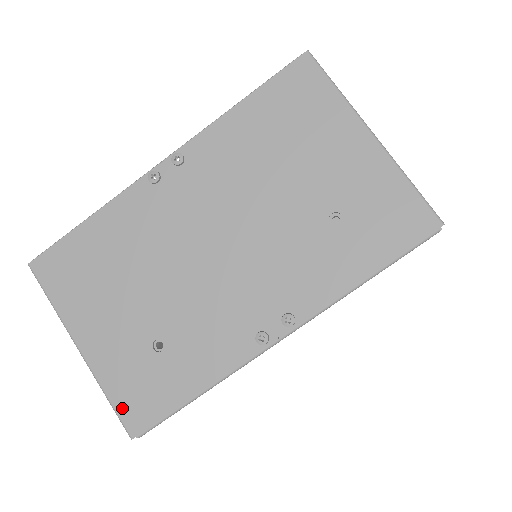
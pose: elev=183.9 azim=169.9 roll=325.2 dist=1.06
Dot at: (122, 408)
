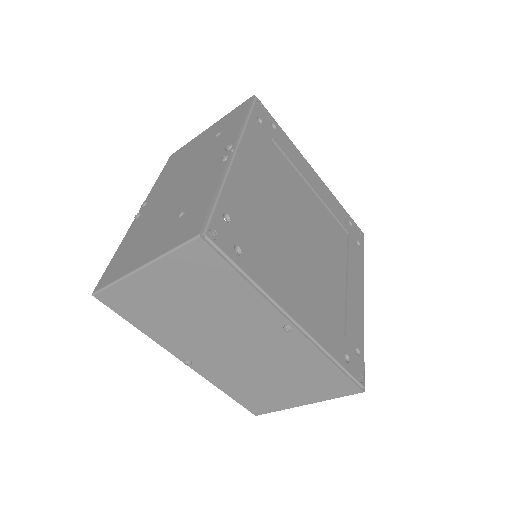
Dot at: (183, 240)
